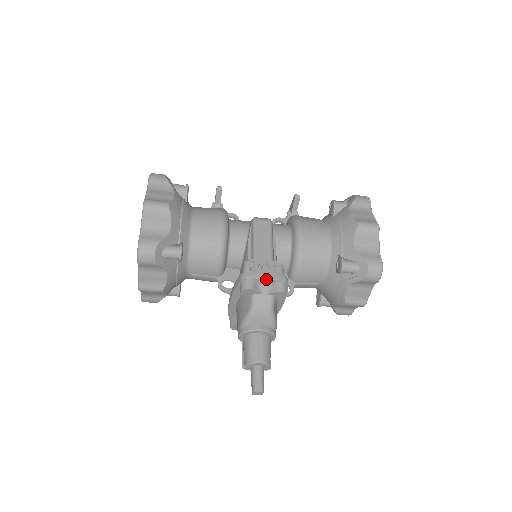
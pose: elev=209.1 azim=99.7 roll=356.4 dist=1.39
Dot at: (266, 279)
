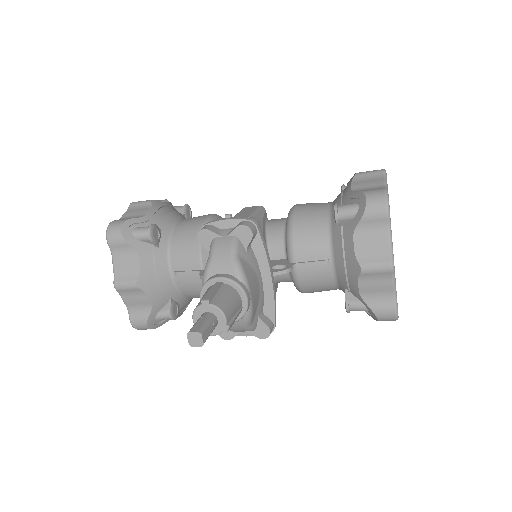
Dot at: (227, 220)
